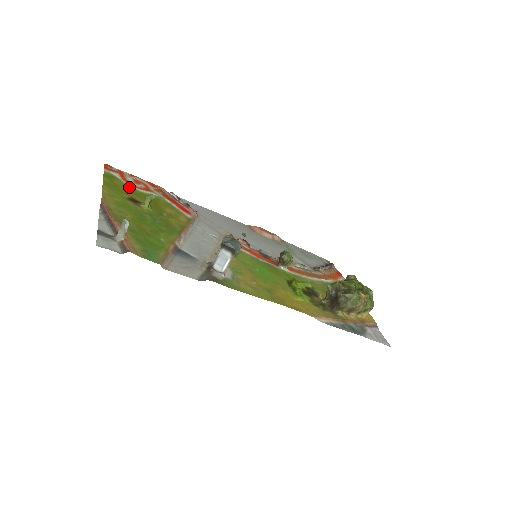
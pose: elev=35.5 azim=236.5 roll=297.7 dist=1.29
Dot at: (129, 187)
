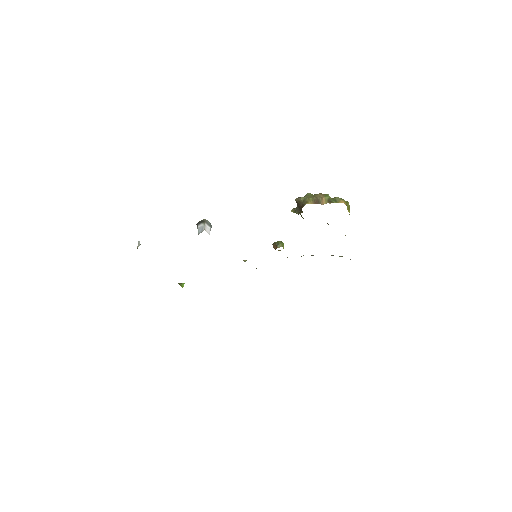
Dot at: occluded
